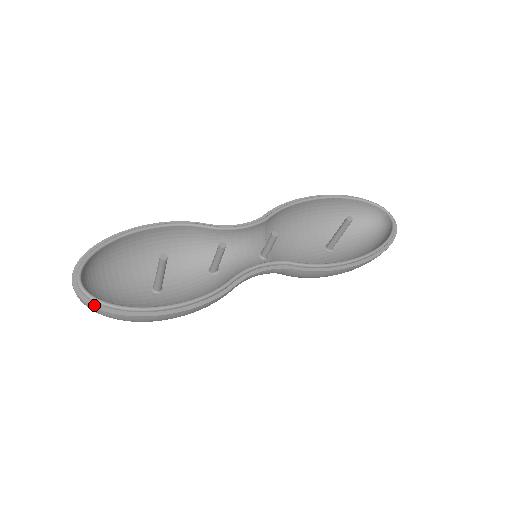
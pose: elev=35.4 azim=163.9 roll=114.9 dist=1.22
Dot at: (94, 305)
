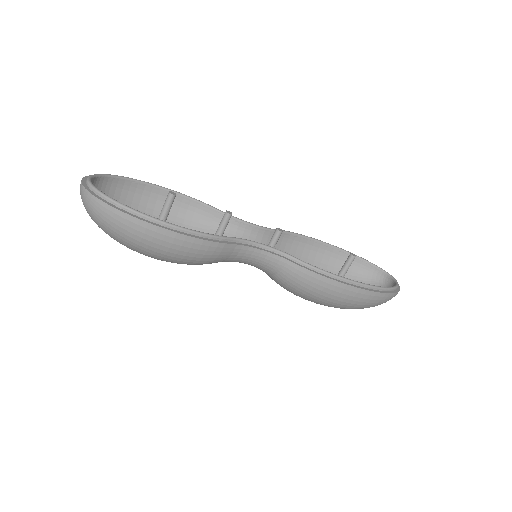
Dot at: (94, 194)
